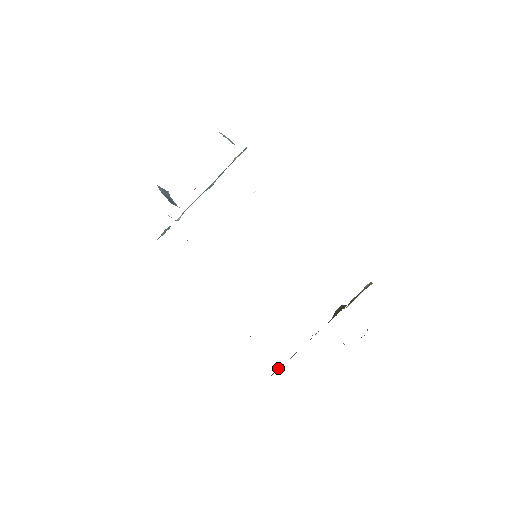
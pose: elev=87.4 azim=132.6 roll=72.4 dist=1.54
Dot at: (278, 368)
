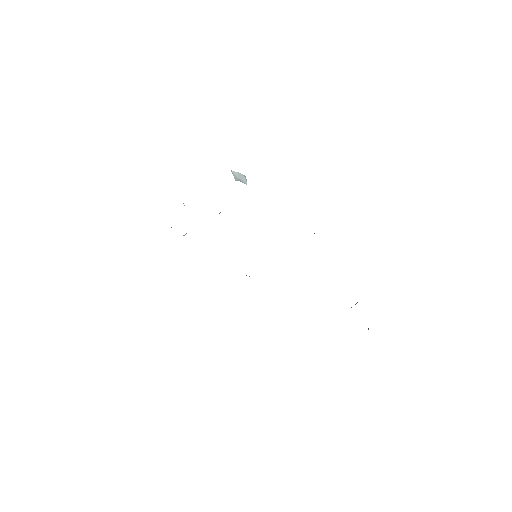
Dot at: occluded
